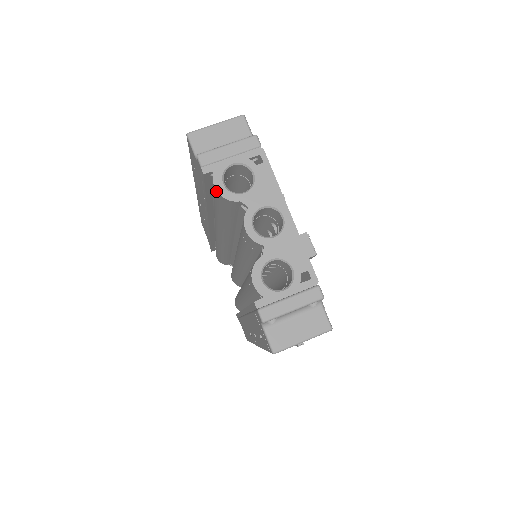
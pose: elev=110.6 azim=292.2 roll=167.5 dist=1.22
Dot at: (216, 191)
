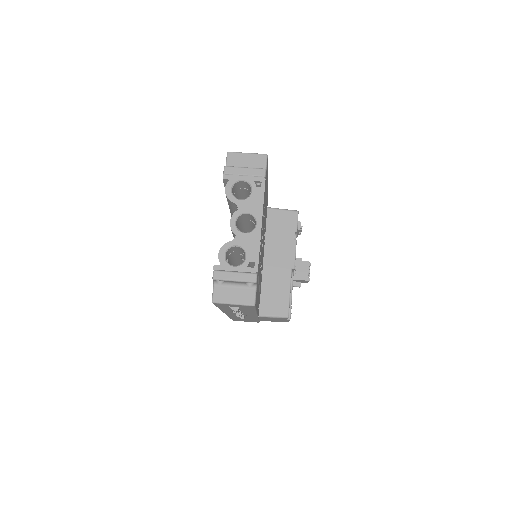
Dot at: (225, 192)
